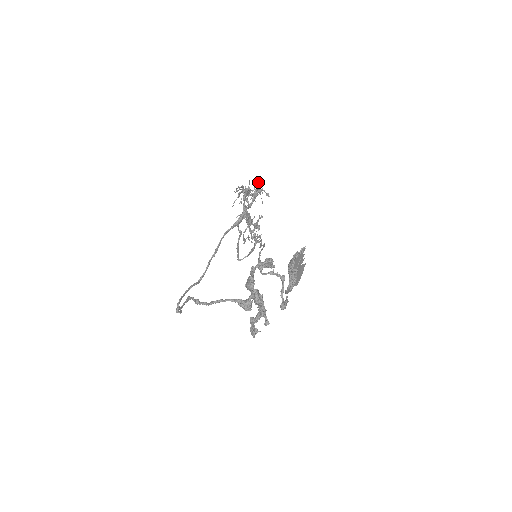
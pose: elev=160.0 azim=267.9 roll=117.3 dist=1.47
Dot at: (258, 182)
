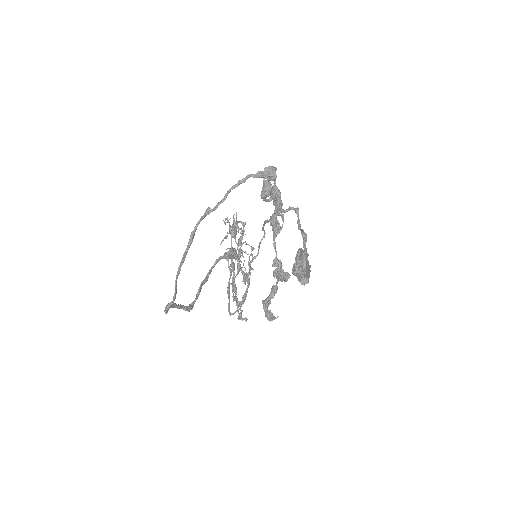
Dot at: (242, 236)
